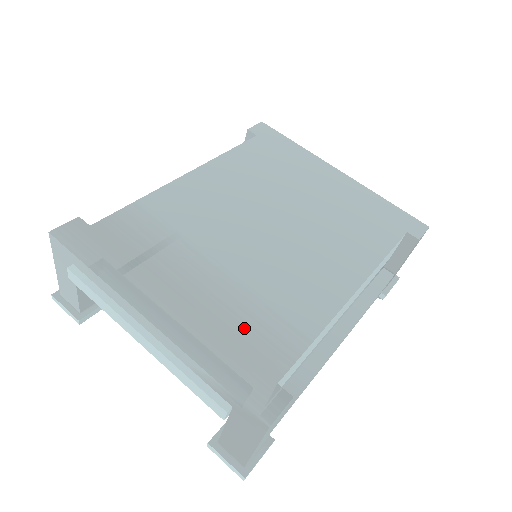
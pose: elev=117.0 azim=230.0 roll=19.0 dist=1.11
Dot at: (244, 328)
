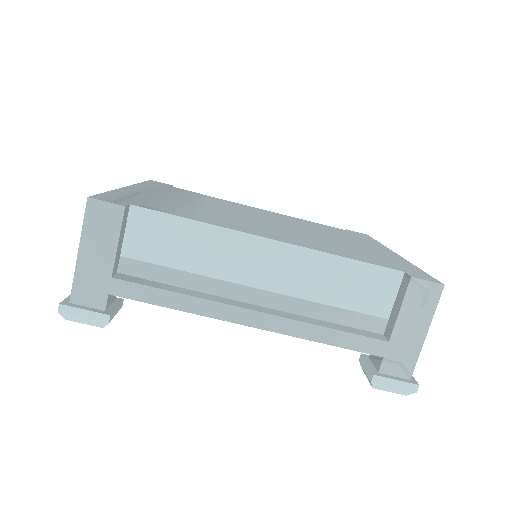
Dot at: (163, 203)
